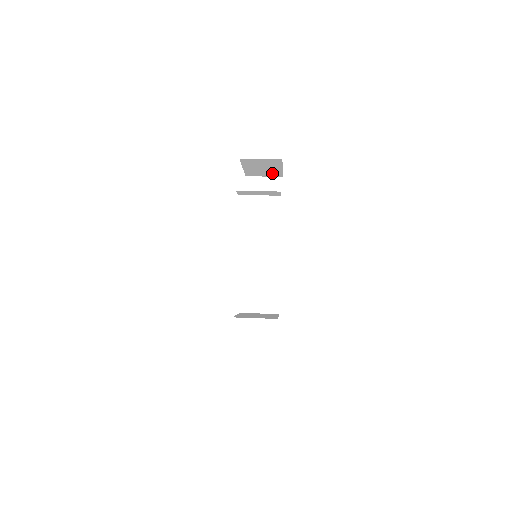
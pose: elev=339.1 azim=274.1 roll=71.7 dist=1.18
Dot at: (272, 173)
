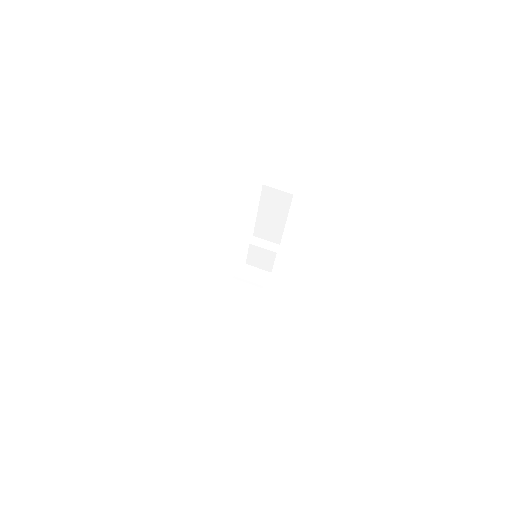
Dot at: occluded
